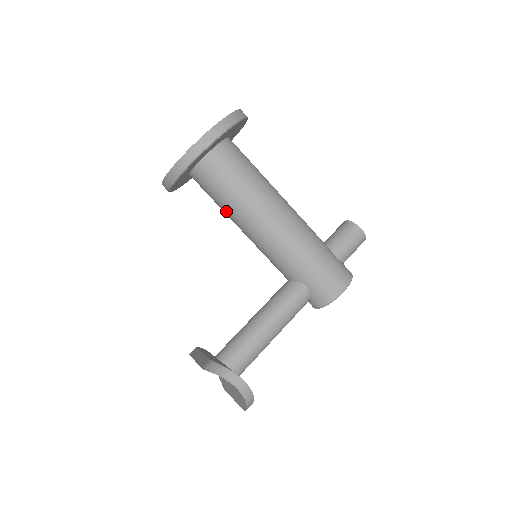
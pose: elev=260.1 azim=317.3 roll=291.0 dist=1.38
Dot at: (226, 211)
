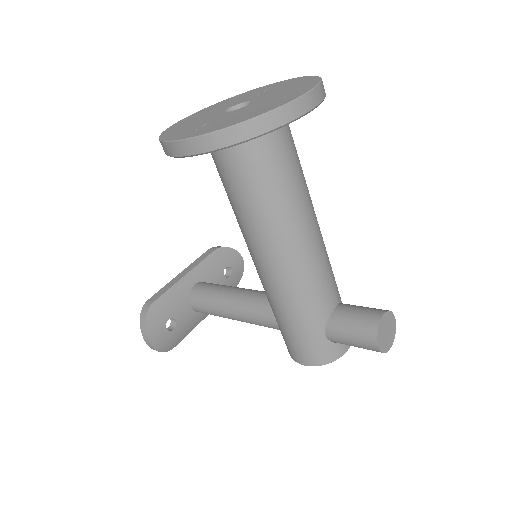
Dot at: occluded
